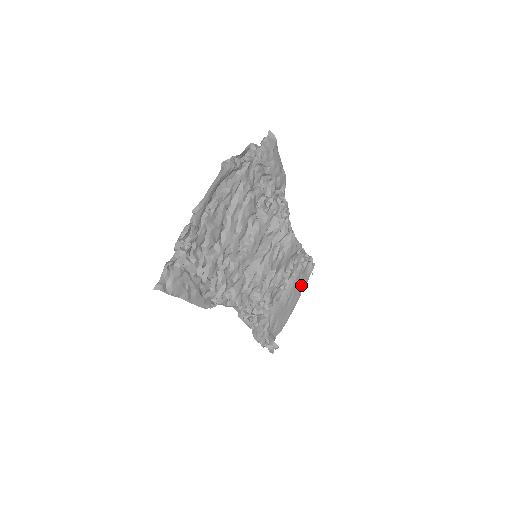
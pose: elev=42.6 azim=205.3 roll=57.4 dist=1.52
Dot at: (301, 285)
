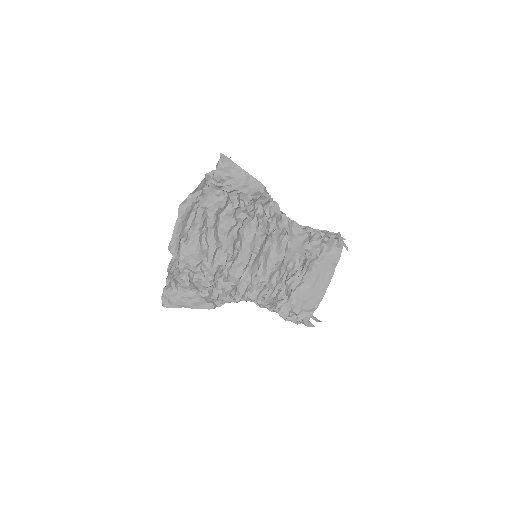
Dot at: (331, 263)
